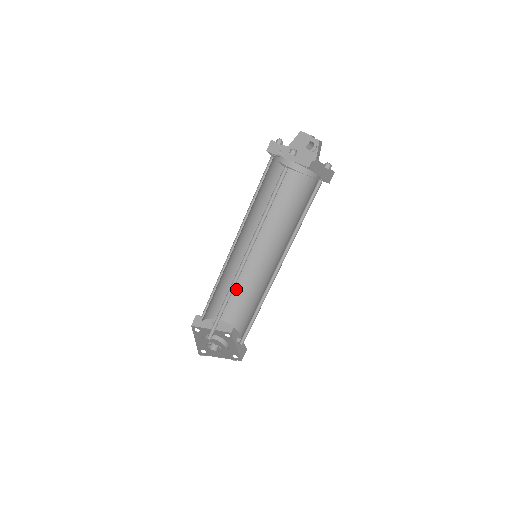
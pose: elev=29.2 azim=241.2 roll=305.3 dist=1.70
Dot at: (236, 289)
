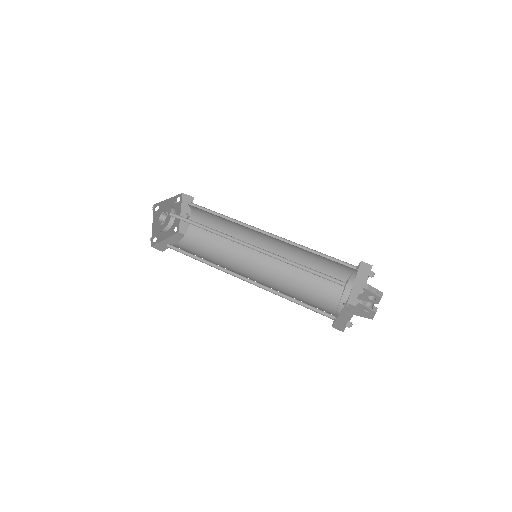
Dot at: occluded
